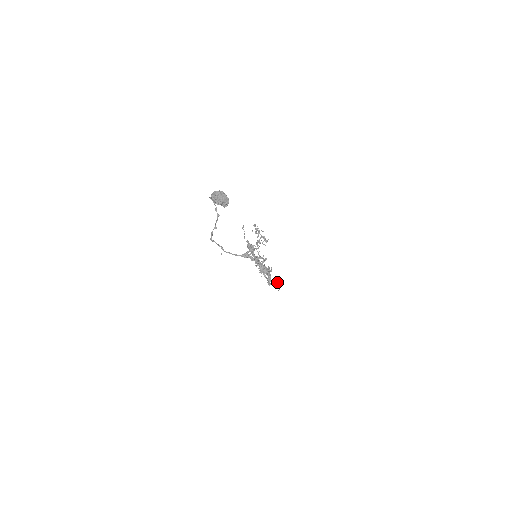
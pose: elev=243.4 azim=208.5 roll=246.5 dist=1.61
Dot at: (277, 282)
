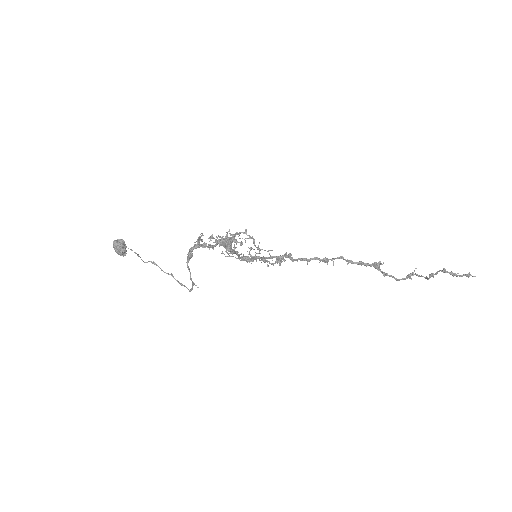
Dot at: (467, 275)
